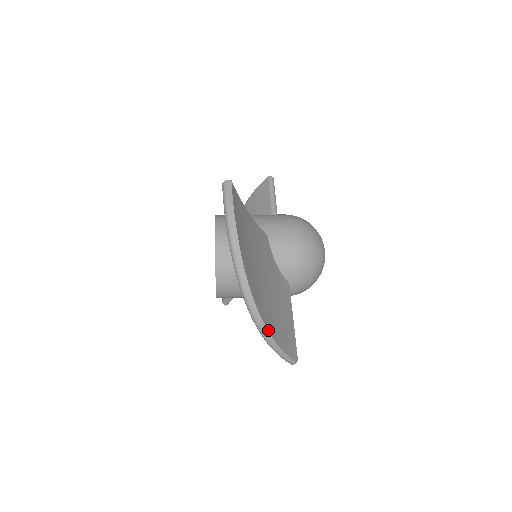
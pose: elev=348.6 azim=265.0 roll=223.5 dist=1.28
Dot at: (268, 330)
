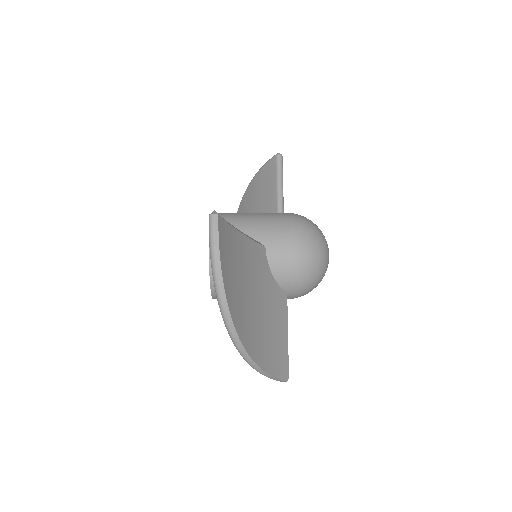
Dot at: (256, 362)
